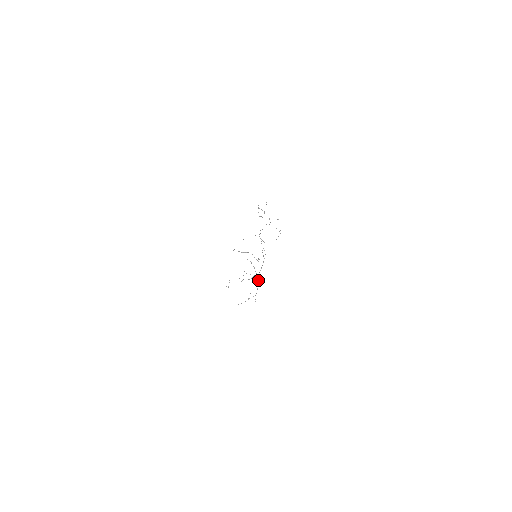
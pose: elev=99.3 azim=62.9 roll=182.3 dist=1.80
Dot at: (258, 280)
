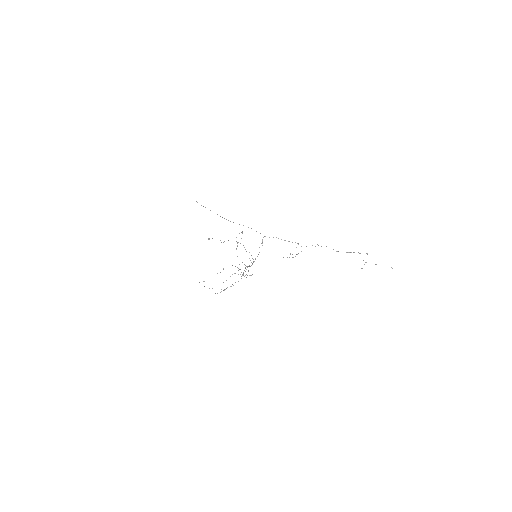
Dot at: occluded
